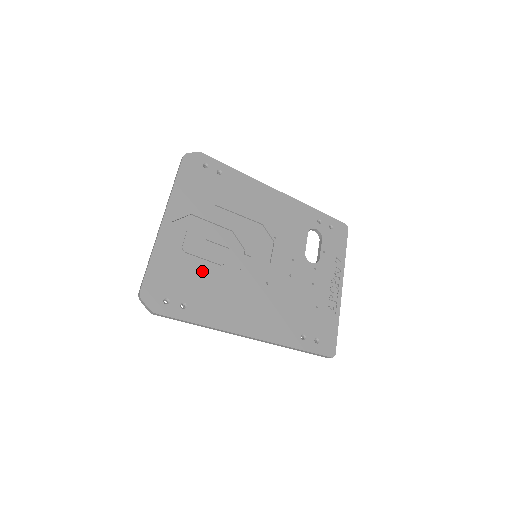
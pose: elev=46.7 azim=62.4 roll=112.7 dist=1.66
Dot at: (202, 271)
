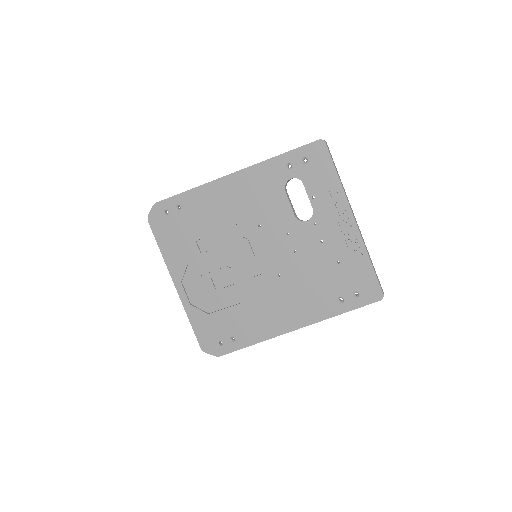
Dot at: (226, 303)
